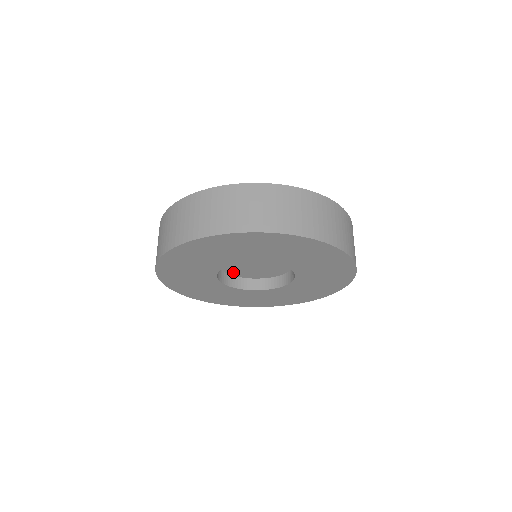
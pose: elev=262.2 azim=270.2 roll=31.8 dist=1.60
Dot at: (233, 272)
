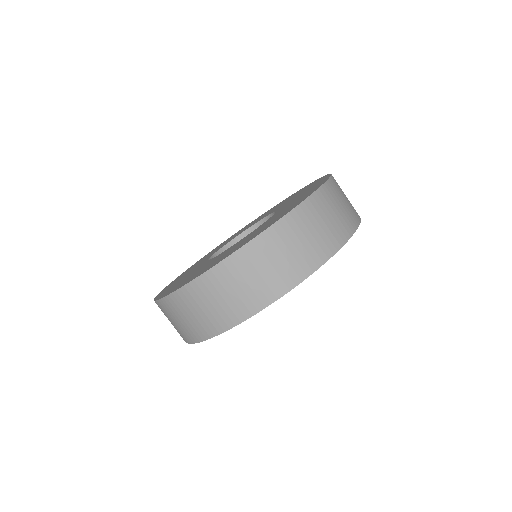
Dot at: occluded
